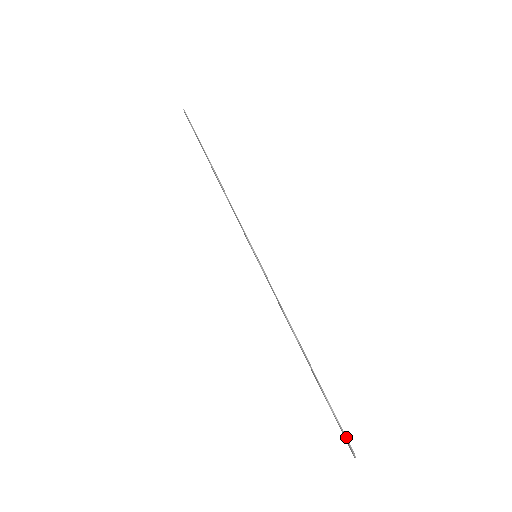
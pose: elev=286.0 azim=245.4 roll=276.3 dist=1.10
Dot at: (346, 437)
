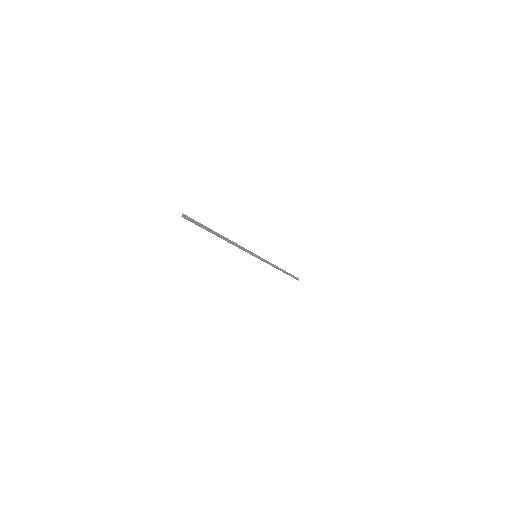
Dot at: (191, 218)
